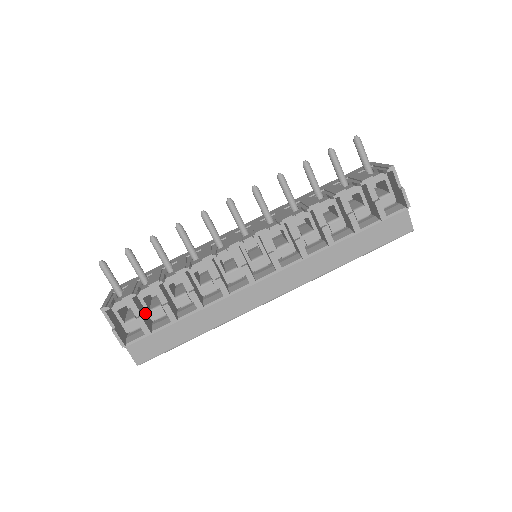
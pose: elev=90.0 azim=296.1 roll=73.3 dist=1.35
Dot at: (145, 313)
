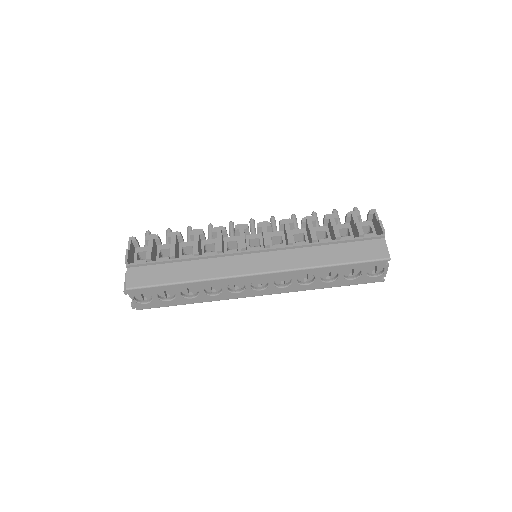
Dot at: (155, 257)
